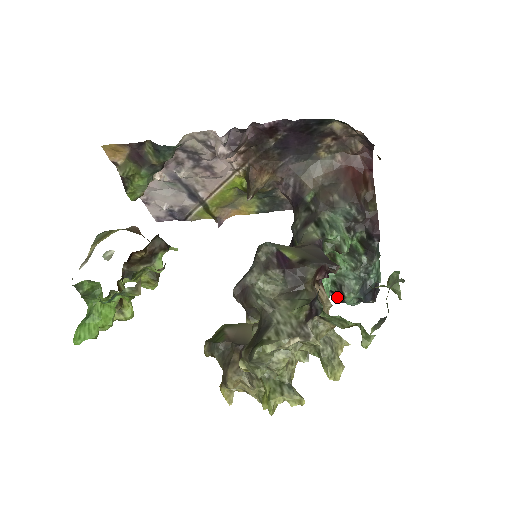
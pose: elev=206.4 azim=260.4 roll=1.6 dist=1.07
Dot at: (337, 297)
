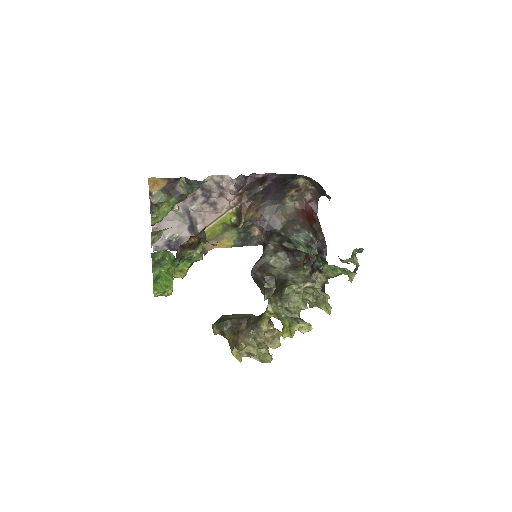
Dot at: occluded
